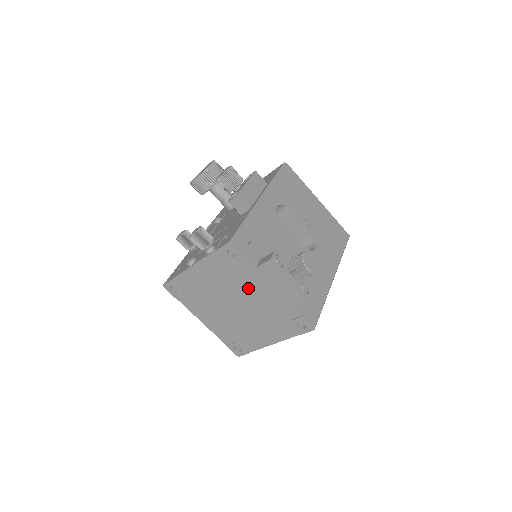
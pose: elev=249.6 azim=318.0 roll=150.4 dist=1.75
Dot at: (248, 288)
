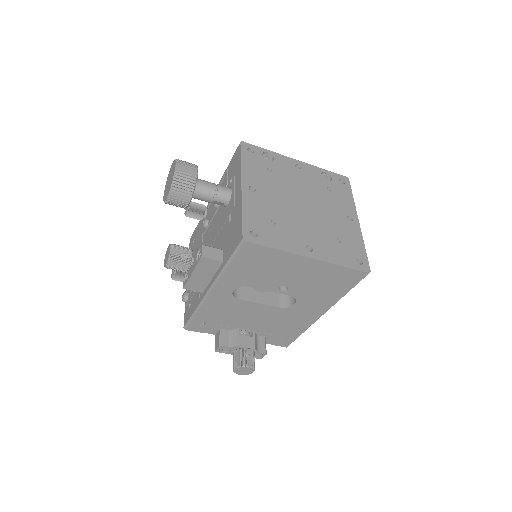
Dot at: occluded
